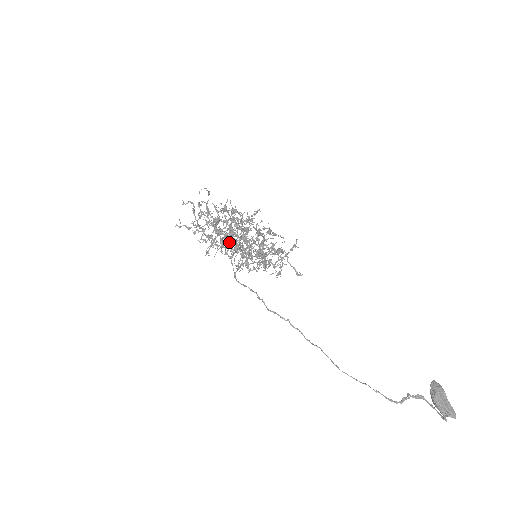
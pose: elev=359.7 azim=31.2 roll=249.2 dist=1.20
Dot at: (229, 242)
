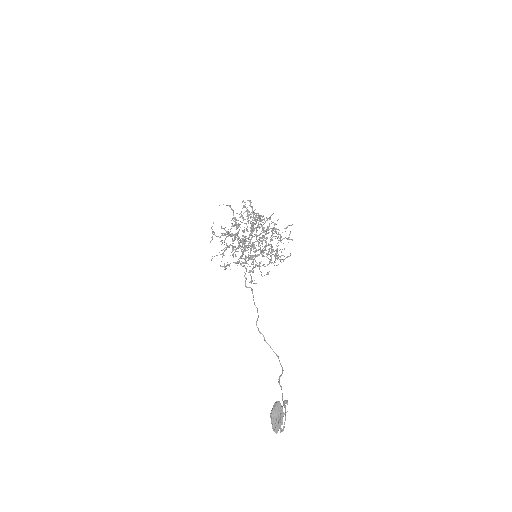
Dot at: (259, 237)
